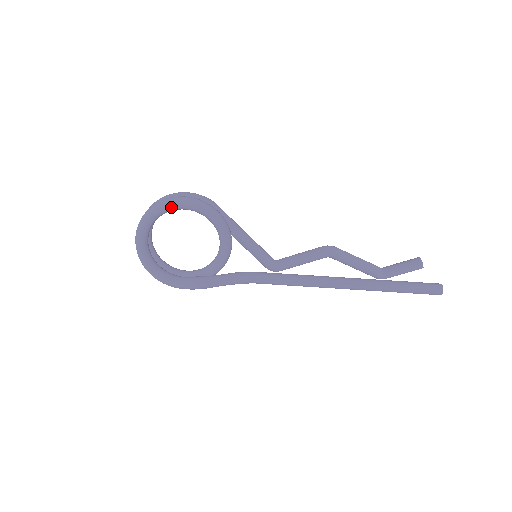
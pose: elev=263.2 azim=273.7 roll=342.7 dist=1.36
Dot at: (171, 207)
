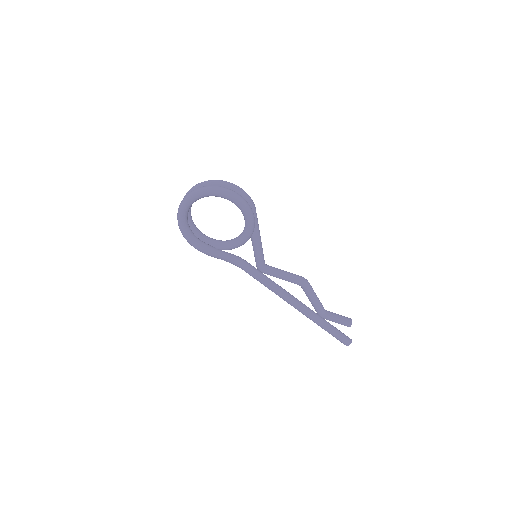
Dot at: (227, 197)
